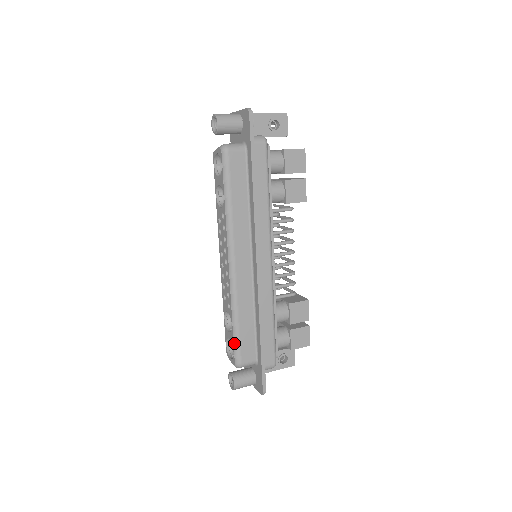
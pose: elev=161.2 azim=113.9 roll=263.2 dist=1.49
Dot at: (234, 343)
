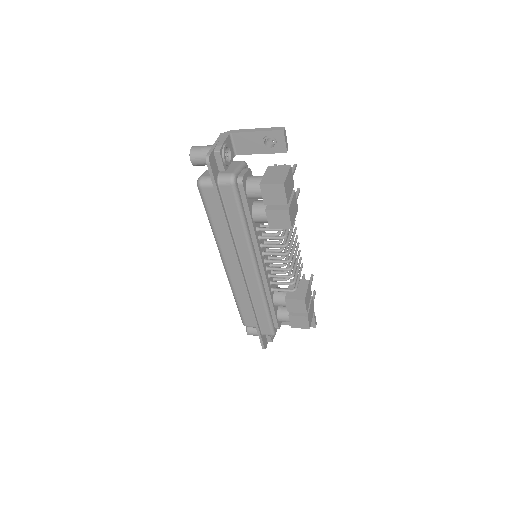
Dot at: (239, 312)
